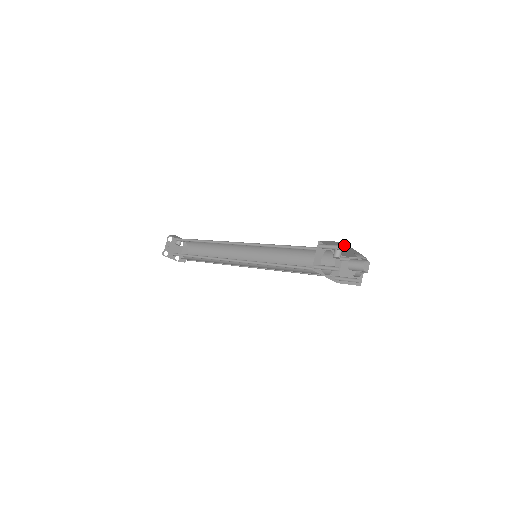
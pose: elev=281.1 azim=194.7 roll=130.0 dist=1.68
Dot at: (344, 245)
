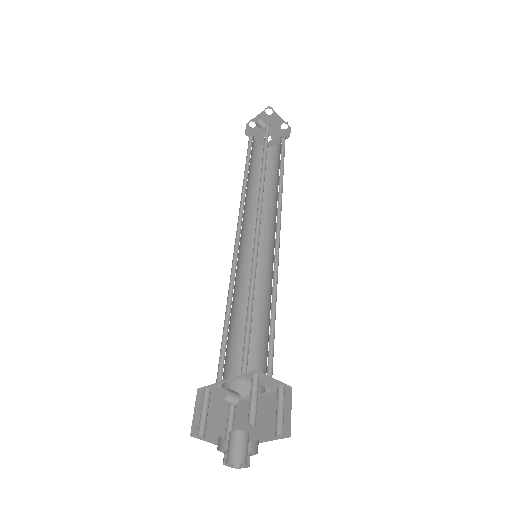
Dot at: (203, 424)
